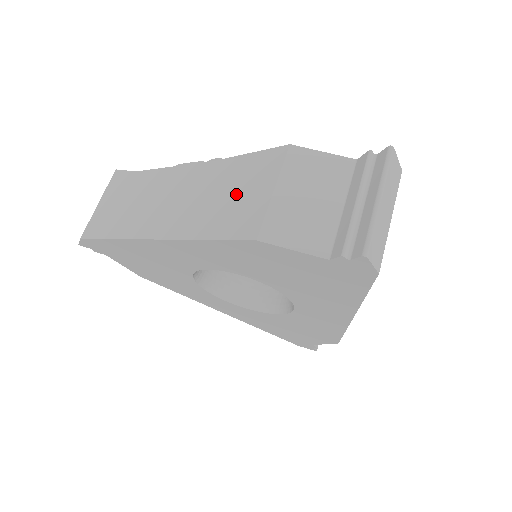
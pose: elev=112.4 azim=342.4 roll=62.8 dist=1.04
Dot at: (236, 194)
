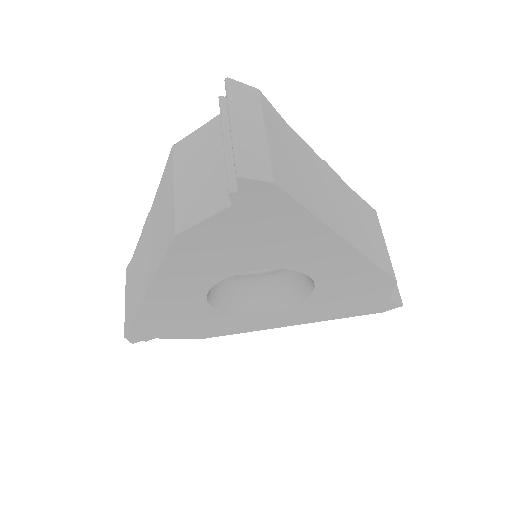
Dot at: (162, 215)
